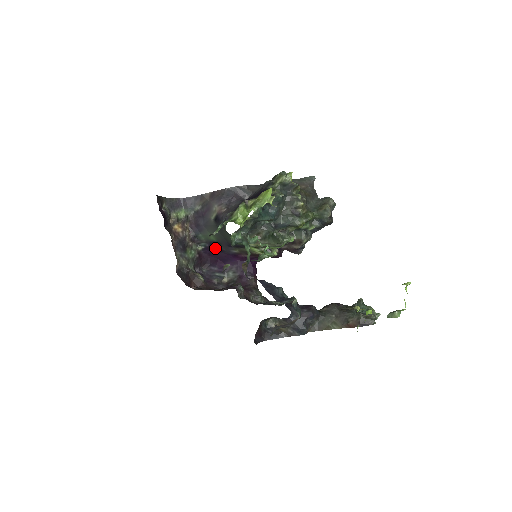
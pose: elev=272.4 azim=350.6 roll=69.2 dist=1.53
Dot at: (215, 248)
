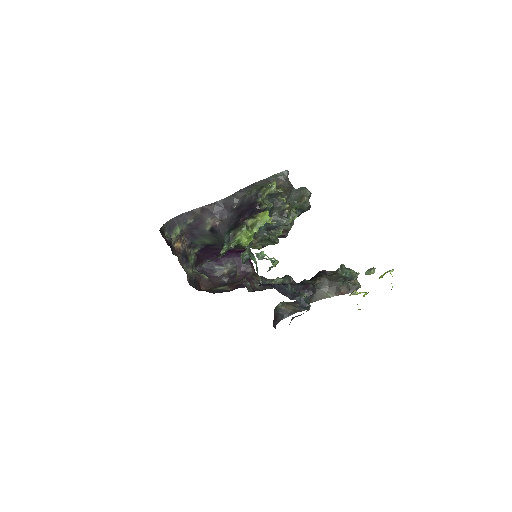
Dot at: (210, 248)
